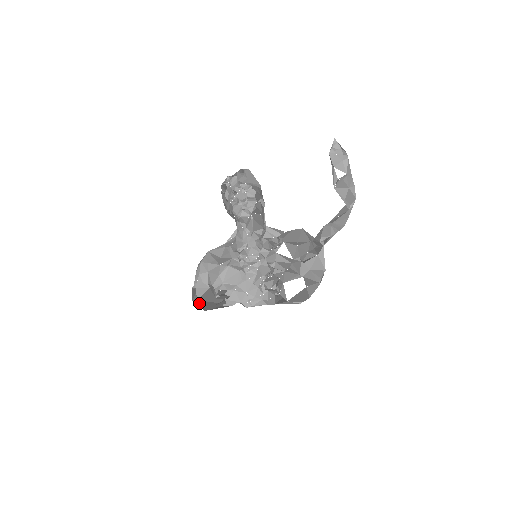
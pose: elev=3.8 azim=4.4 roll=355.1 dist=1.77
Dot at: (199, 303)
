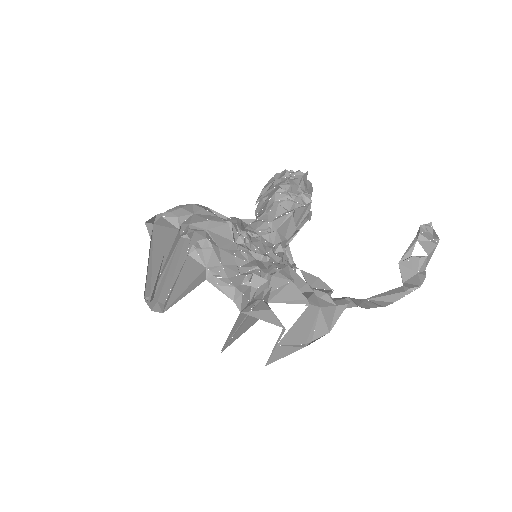
Dot at: (153, 227)
